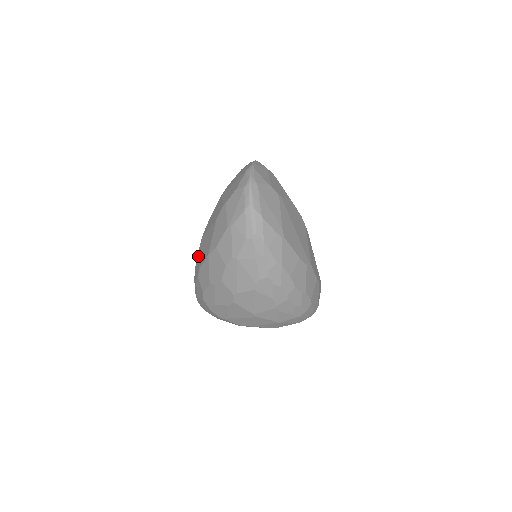
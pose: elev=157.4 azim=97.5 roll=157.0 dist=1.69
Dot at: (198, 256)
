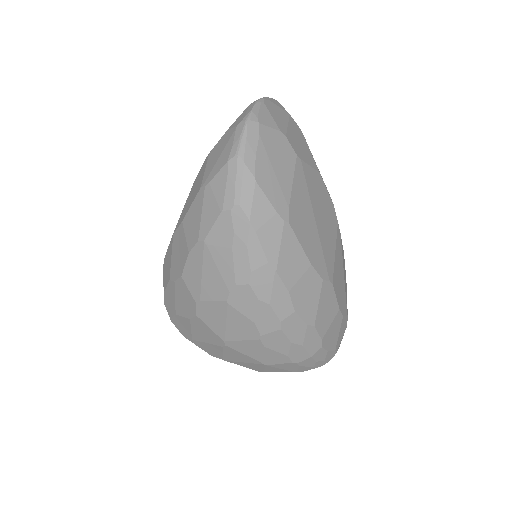
Dot at: occluded
